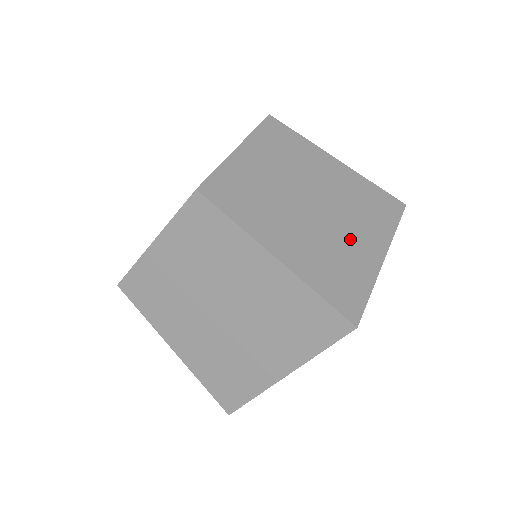
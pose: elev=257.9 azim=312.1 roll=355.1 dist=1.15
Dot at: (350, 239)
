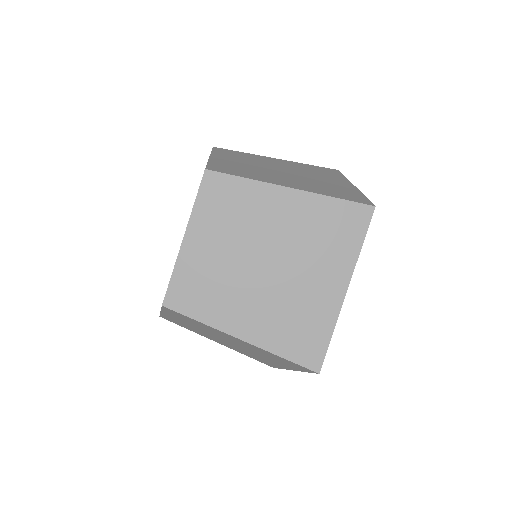
Dot at: (324, 181)
